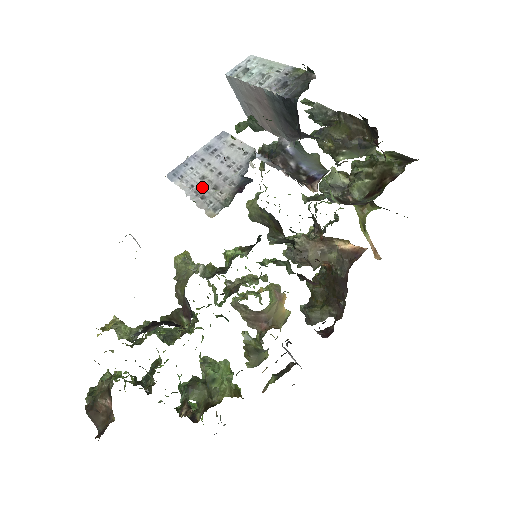
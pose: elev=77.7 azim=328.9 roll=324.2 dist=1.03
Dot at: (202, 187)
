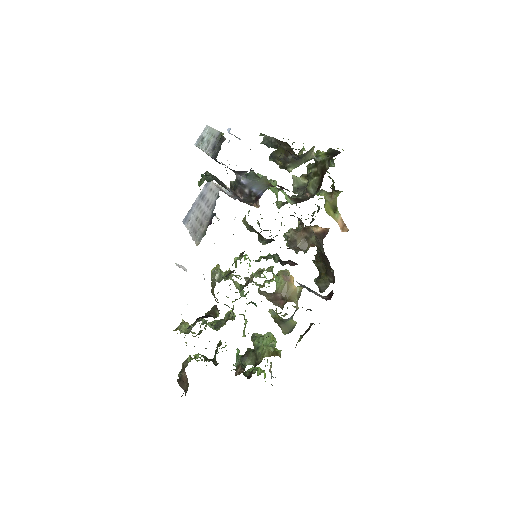
Dot at: (196, 225)
